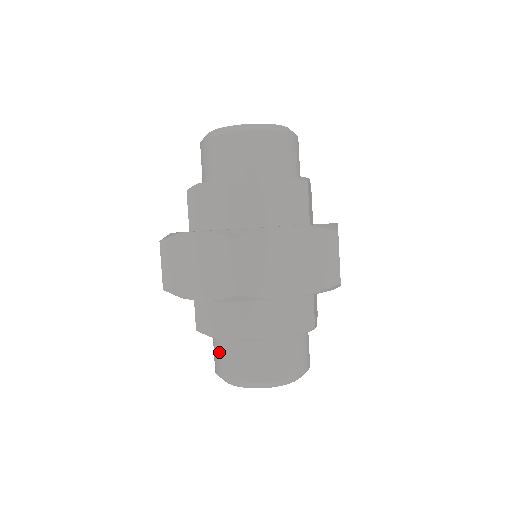
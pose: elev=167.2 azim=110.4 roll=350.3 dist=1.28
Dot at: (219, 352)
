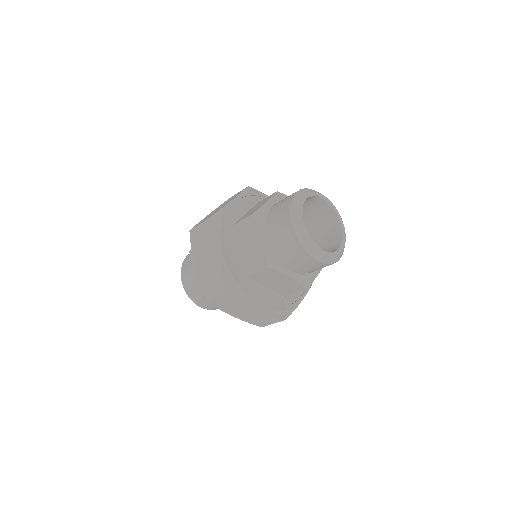
Dot at: (204, 299)
